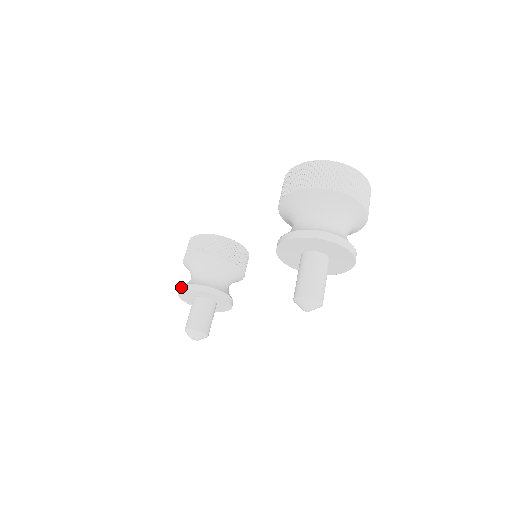
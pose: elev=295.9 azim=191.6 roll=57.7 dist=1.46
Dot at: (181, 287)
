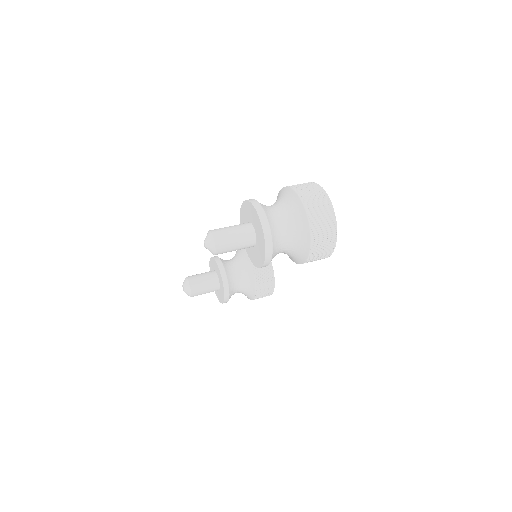
Dot at: occluded
